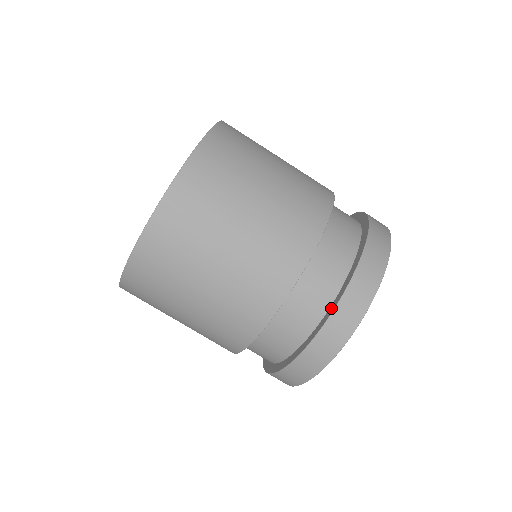
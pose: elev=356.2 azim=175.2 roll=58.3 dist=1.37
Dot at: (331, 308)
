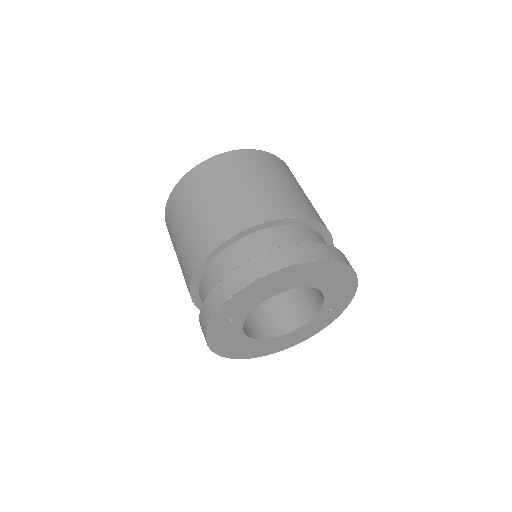
Dot at: occluded
